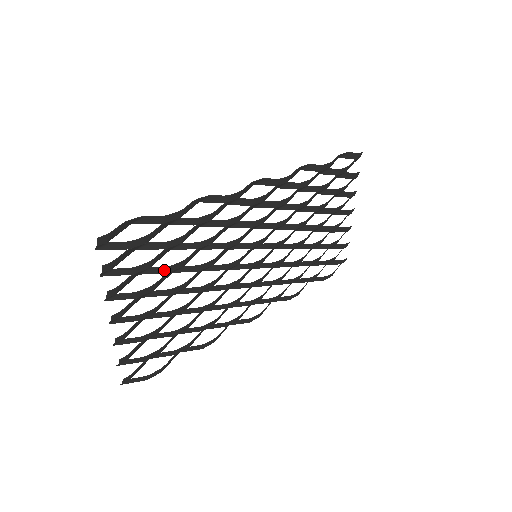
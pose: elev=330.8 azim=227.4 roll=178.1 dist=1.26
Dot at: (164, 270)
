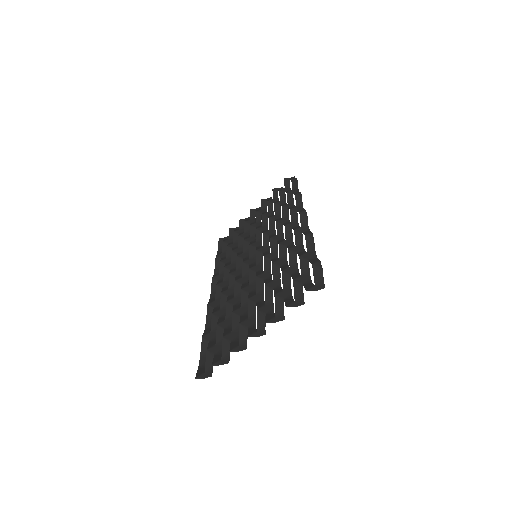
Dot at: (277, 289)
